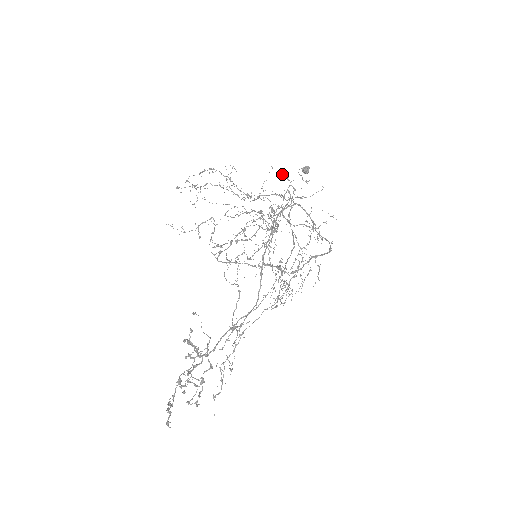
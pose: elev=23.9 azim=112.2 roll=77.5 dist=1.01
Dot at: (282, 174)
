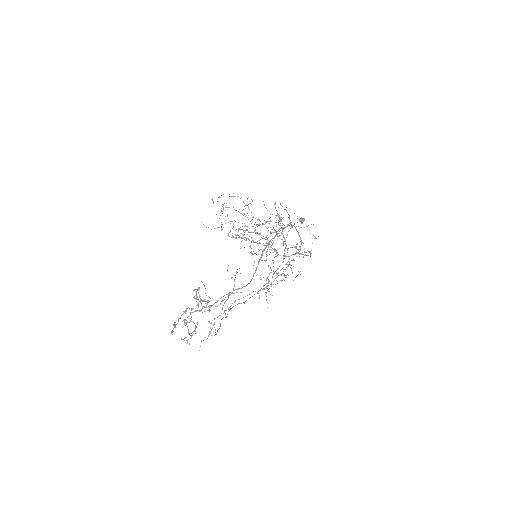
Dot at: occluded
